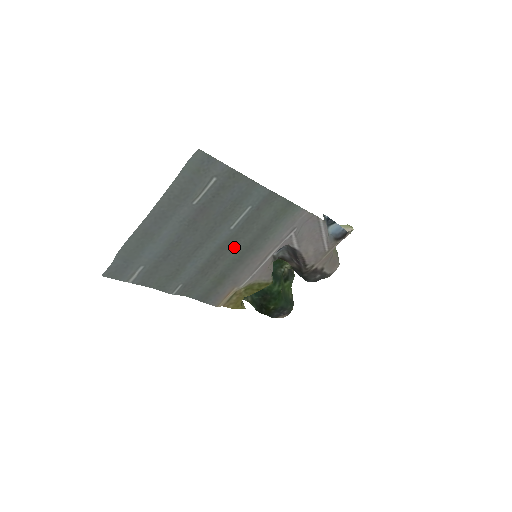
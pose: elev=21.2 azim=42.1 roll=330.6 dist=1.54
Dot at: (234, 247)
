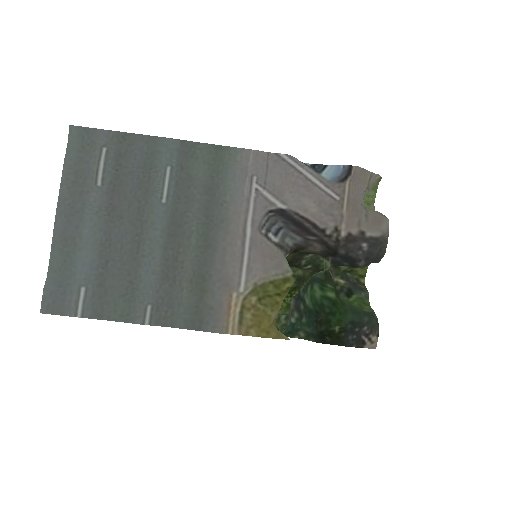
Dot at: (187, 229)
